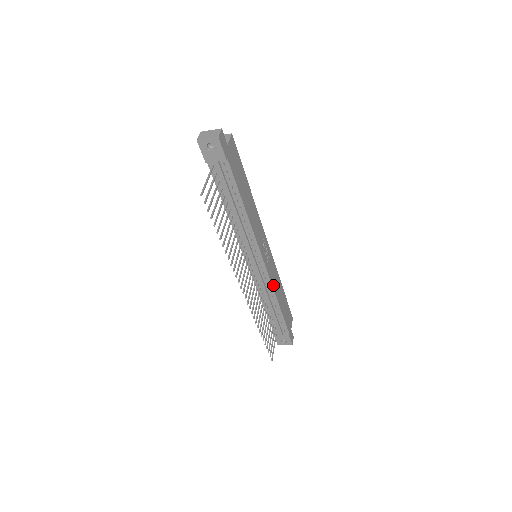
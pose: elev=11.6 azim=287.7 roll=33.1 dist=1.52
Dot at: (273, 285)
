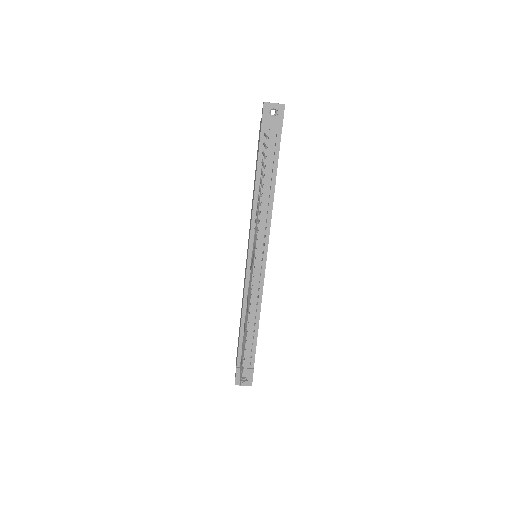
Dot at: occluded
